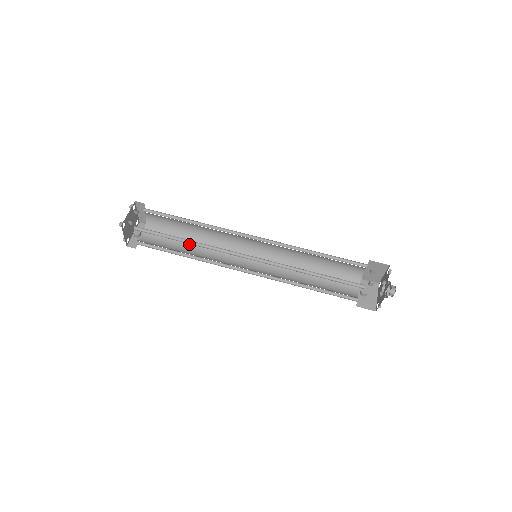
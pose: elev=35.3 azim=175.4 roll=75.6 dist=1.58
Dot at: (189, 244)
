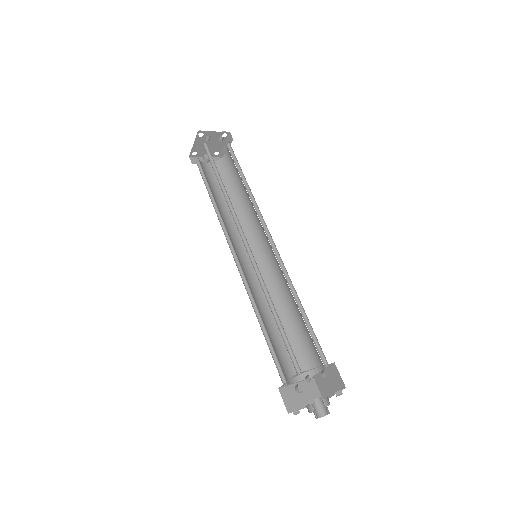
Dot at: occluded
